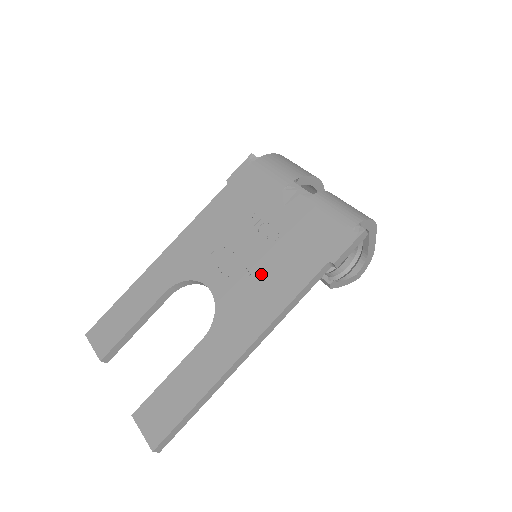
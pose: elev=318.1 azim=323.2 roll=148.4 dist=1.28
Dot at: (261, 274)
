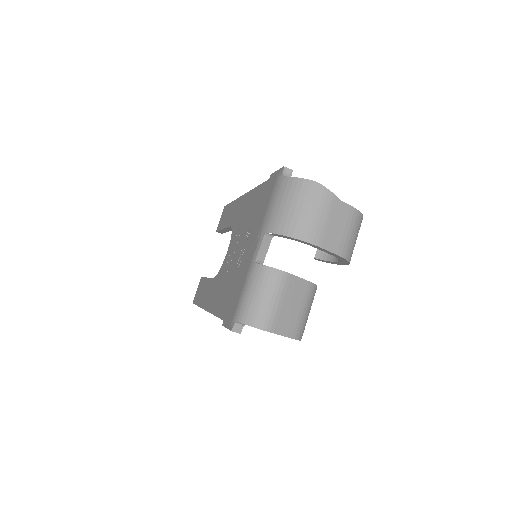
Dot at: (226, 279)
